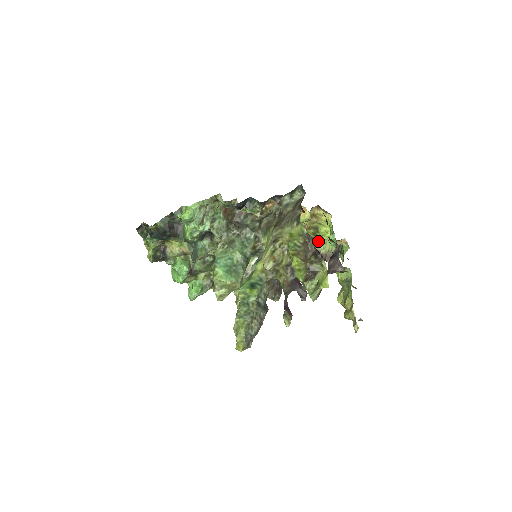
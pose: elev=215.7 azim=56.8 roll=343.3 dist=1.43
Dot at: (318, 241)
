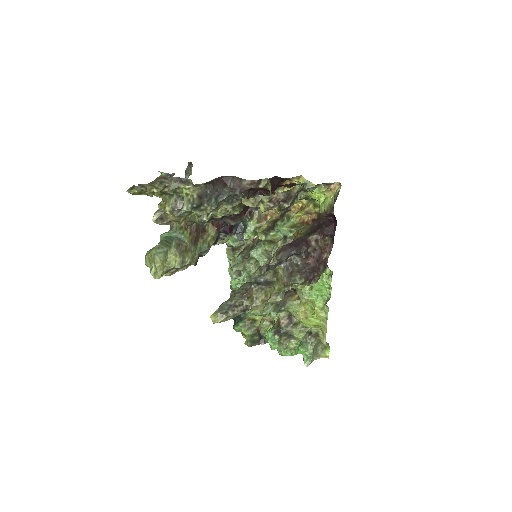
Dot at: (320, 207)
